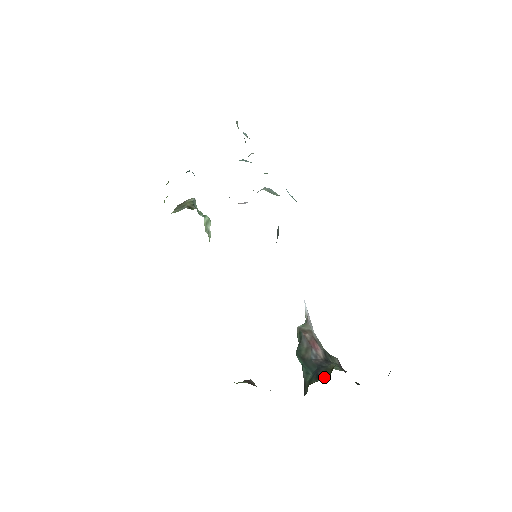
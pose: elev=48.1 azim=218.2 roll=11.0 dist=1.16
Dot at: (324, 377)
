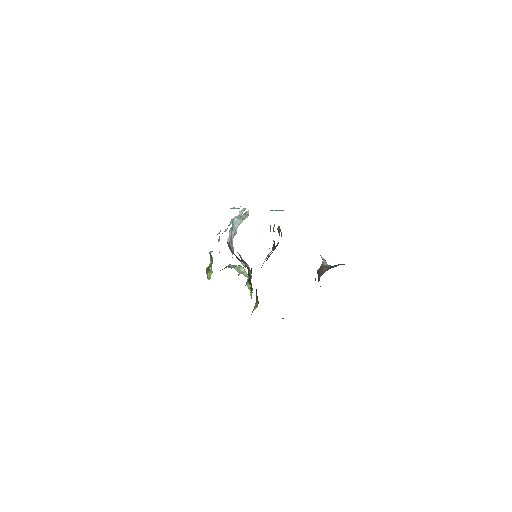
Dot at: occluded
